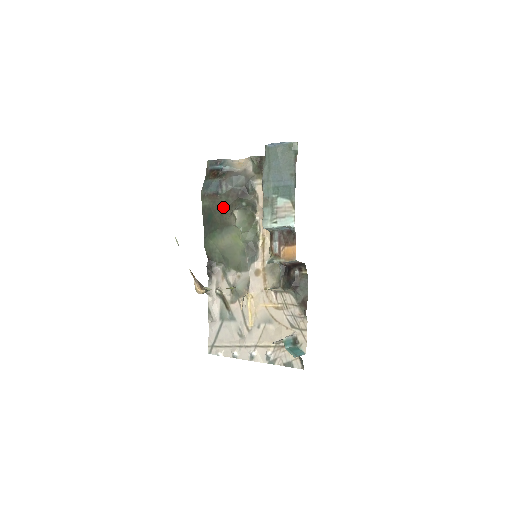
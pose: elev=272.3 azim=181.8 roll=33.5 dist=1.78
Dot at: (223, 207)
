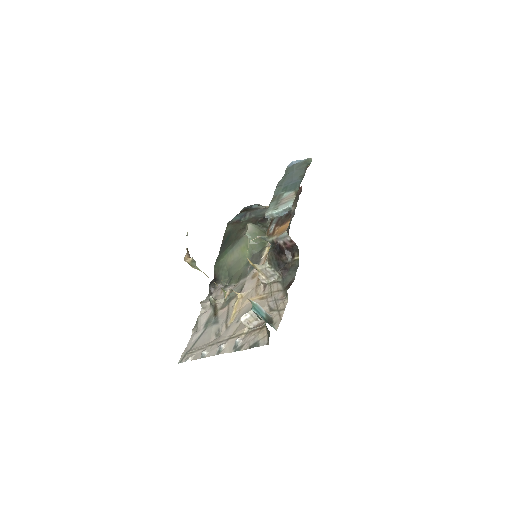
Dot at: (241, 228)
